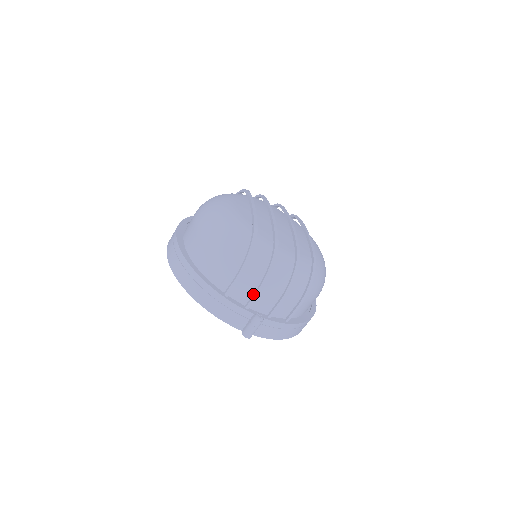
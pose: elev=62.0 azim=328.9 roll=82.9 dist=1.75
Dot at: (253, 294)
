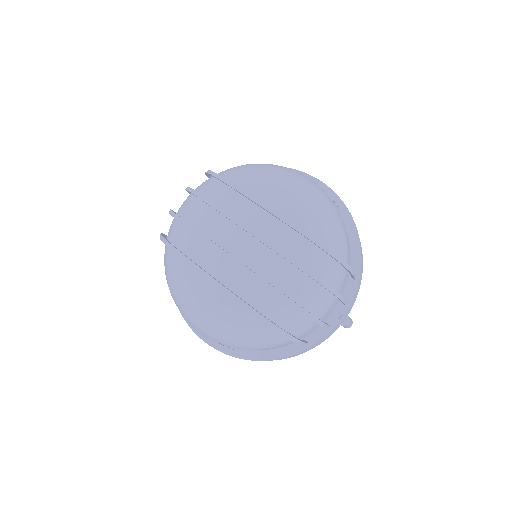
Dot at: occluded
